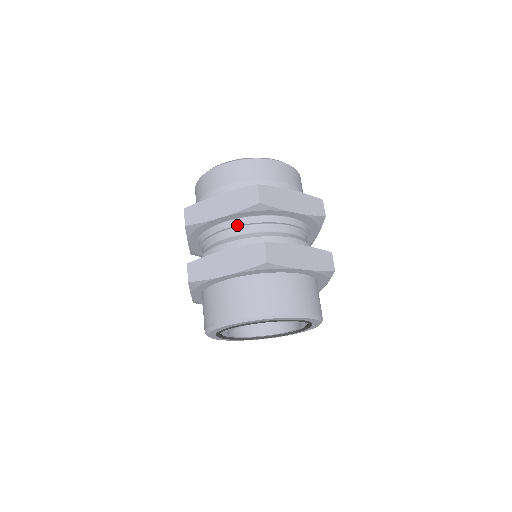
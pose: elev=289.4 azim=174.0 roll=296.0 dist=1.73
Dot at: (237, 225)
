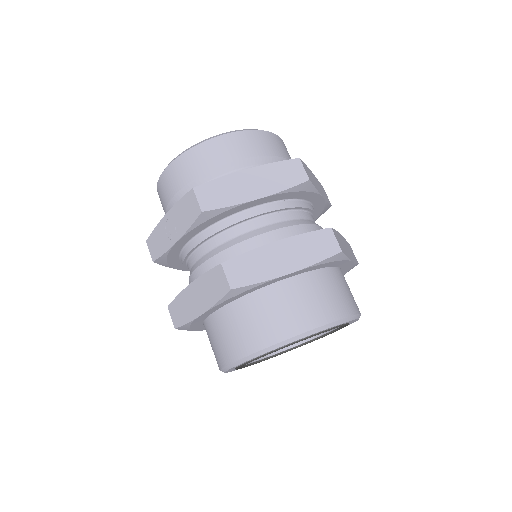
Dot at: (273, 210)
